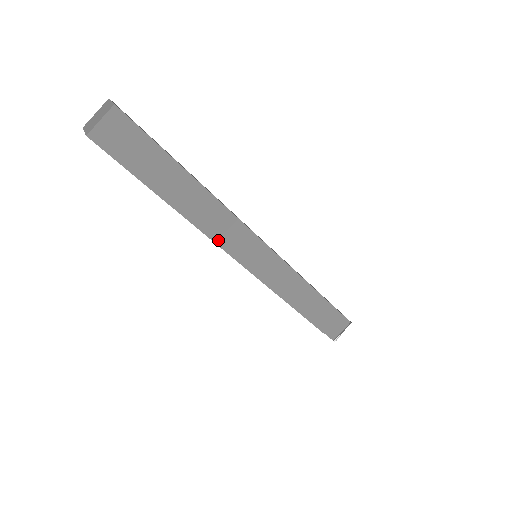
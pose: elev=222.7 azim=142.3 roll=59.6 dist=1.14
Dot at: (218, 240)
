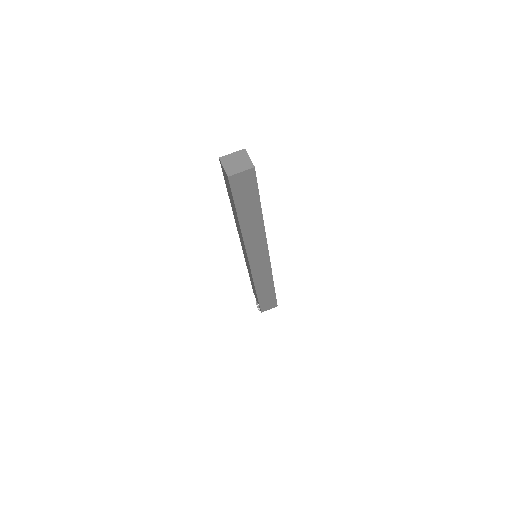
Dot at: (248, 247)
